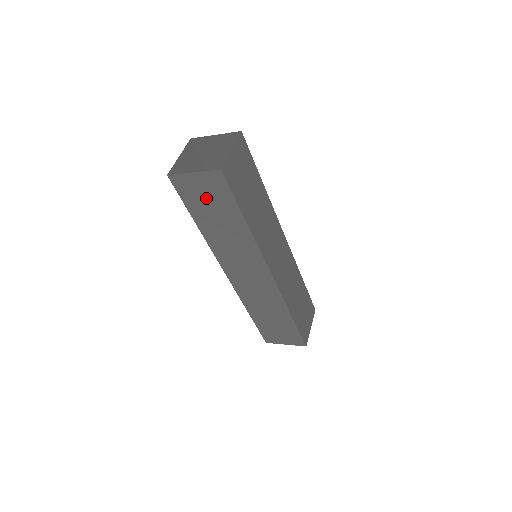
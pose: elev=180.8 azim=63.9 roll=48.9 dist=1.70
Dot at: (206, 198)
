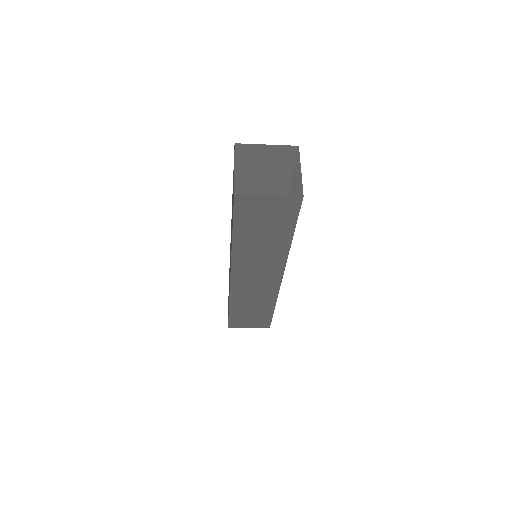
Dot at: (264, 217)
